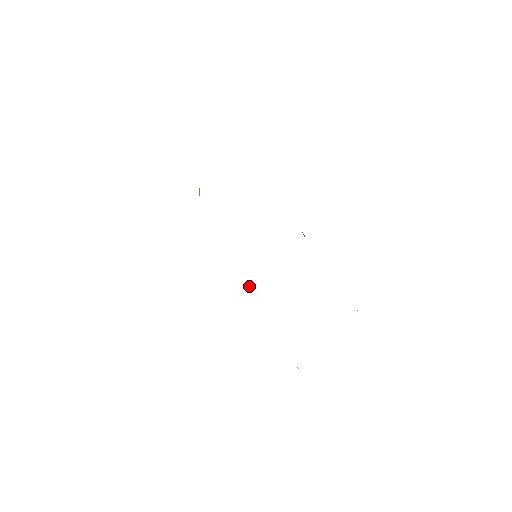
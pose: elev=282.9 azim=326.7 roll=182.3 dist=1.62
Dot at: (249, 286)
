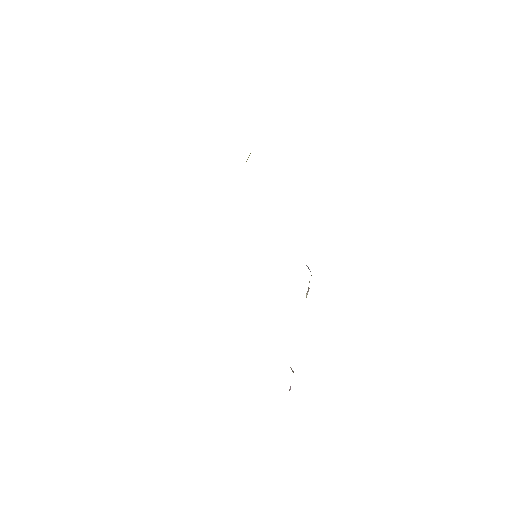
Dot at: occluded
